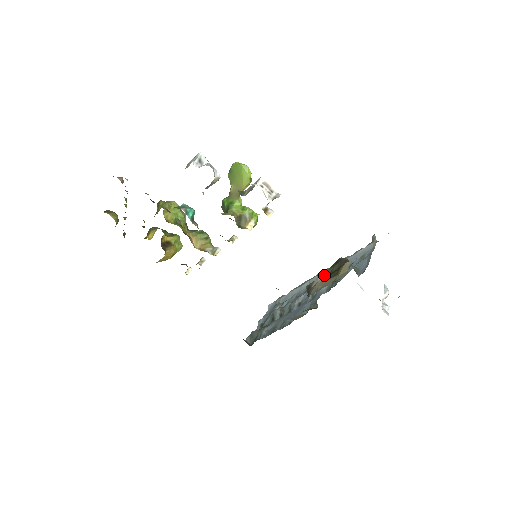
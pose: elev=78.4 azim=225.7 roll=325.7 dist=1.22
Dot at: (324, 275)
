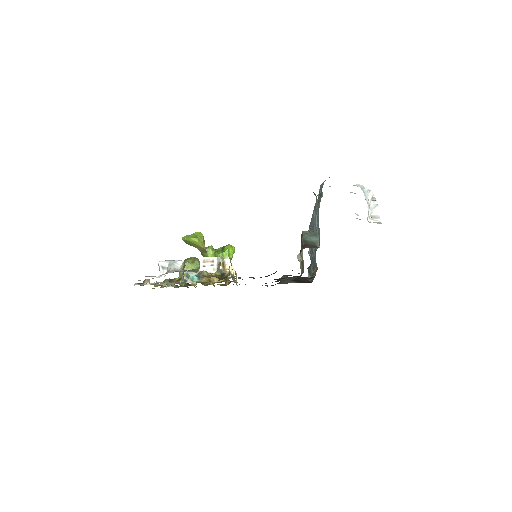
Dot at: occluded
